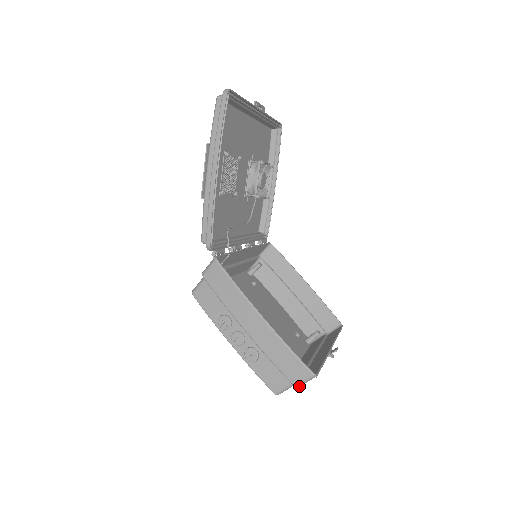
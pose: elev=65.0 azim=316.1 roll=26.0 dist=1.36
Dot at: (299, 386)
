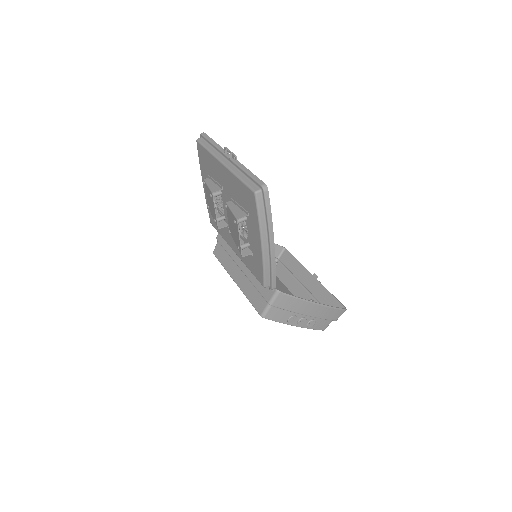
Dot at: (337, 319)
